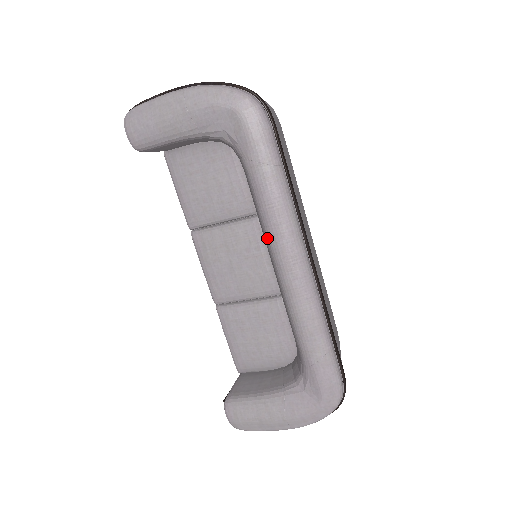
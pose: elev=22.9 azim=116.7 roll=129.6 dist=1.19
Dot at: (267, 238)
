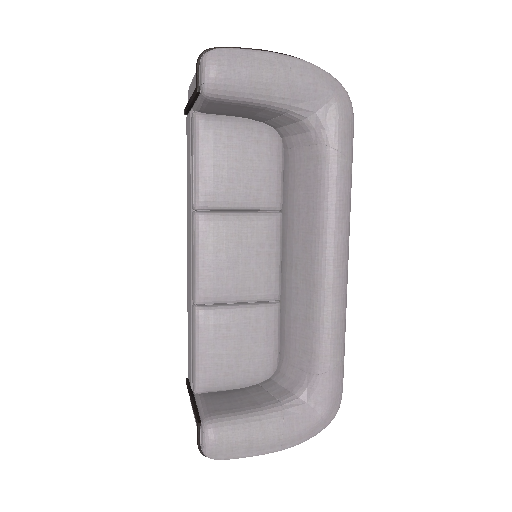
Dot at: (322, 230)
